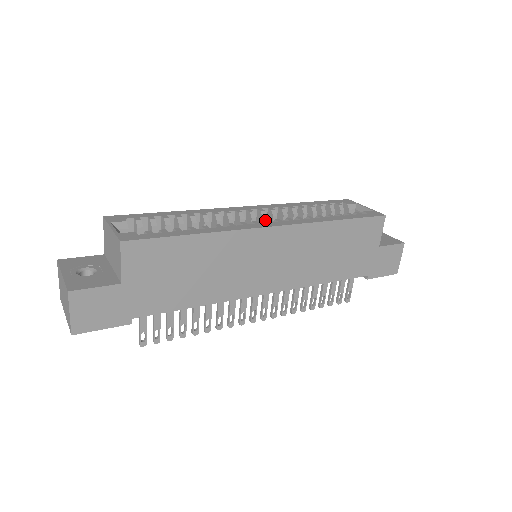
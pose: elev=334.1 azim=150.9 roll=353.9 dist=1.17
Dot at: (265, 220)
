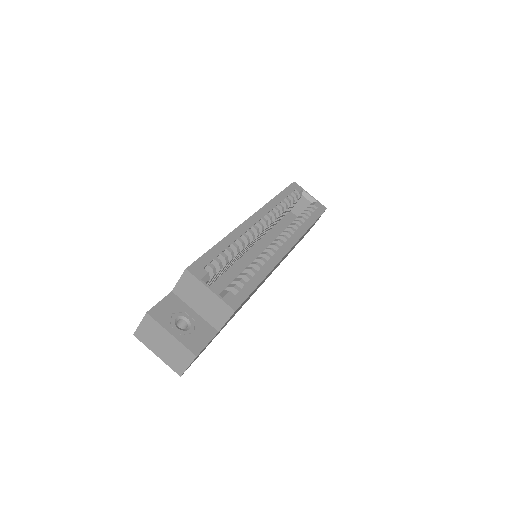
Dot at: (280, 240)
